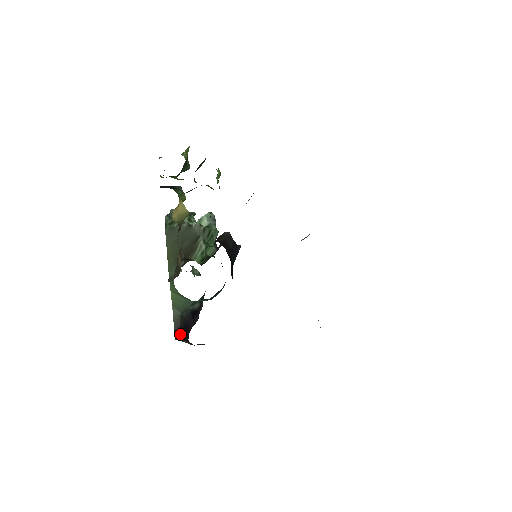
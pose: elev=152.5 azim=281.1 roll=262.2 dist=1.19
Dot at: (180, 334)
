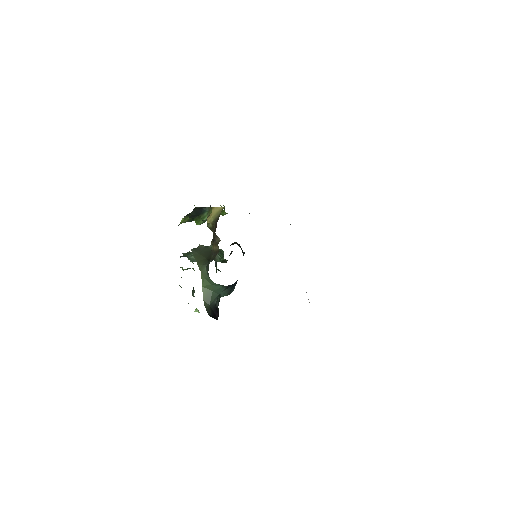
Dot at: (213, 317)
